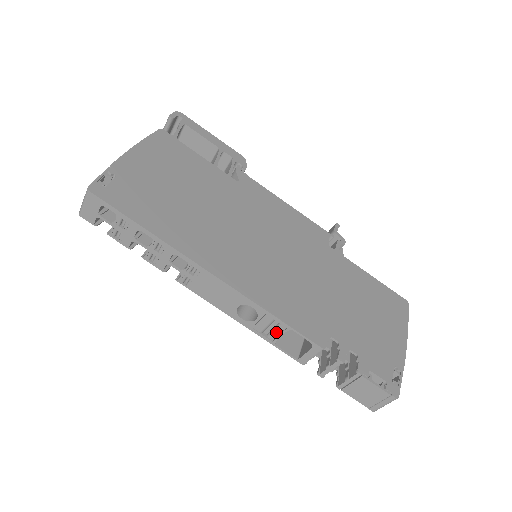
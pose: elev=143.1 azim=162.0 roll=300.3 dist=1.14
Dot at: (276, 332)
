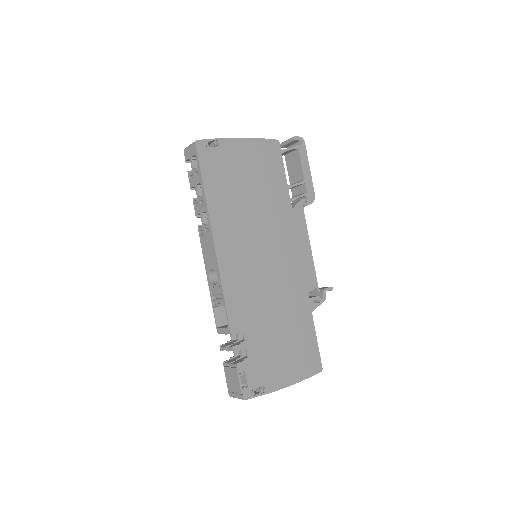
Dot at: (218, 301)
